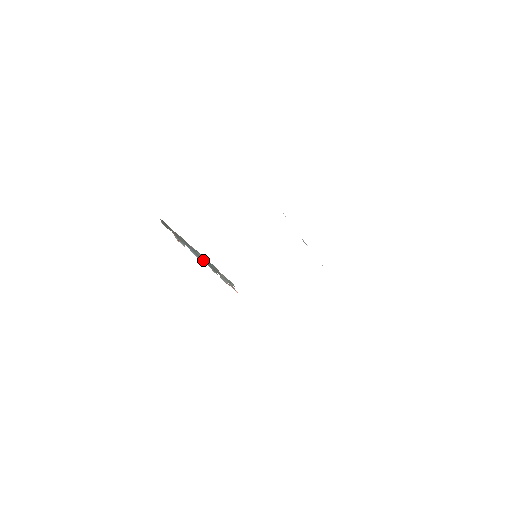
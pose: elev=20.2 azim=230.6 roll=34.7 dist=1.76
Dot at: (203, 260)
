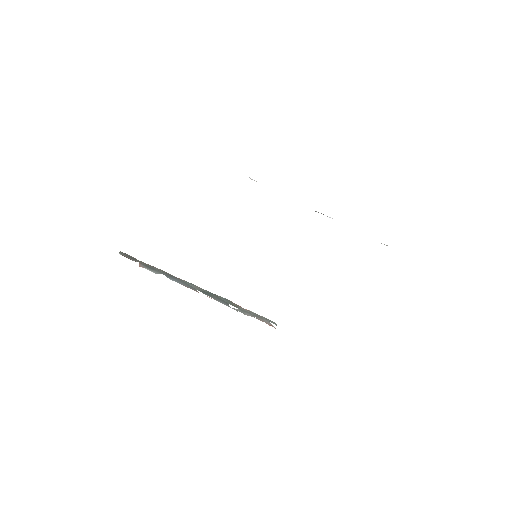
Dot at: occluded
